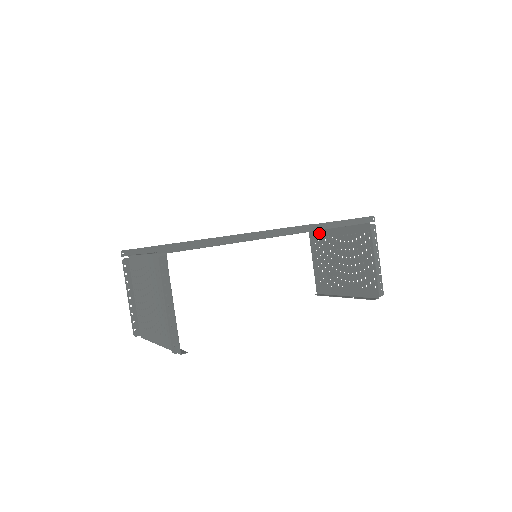
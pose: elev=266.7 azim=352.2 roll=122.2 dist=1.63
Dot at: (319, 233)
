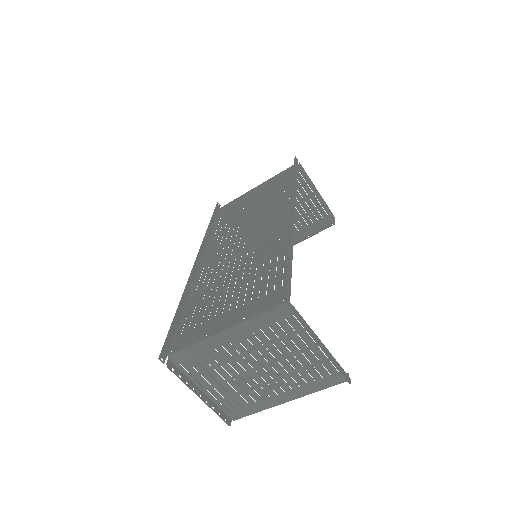
Dot at: occluded
